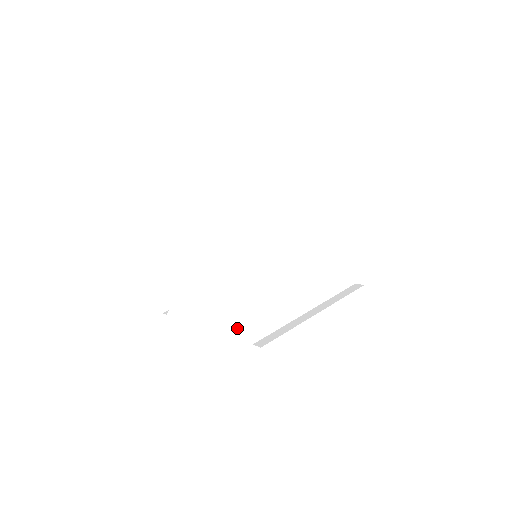
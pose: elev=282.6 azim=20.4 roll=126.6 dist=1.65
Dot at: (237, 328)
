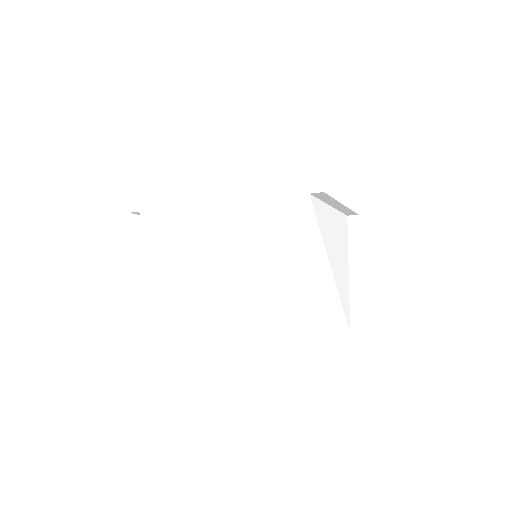
Dot at: (321, 328)
